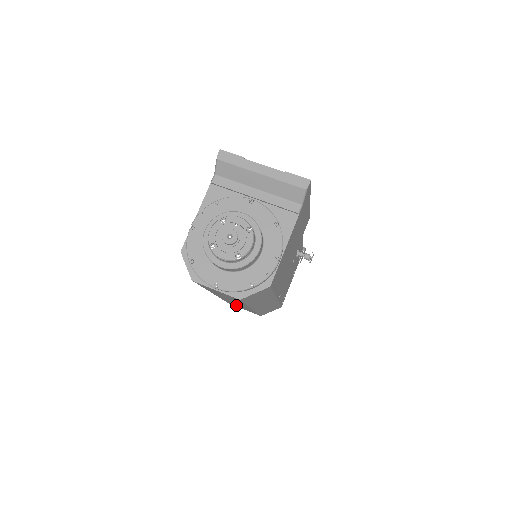
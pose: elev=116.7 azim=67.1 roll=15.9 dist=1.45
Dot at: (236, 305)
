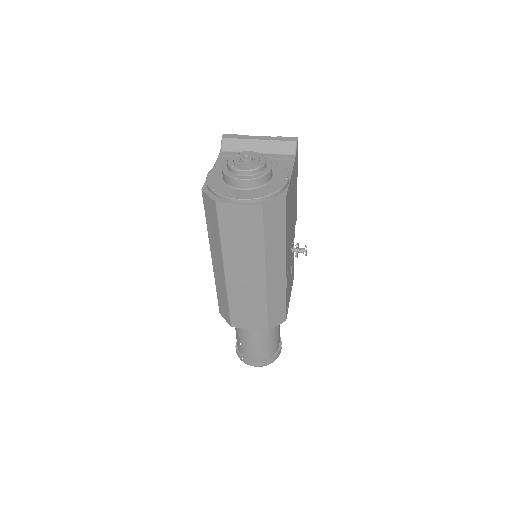
Dot at: (243, 312)
